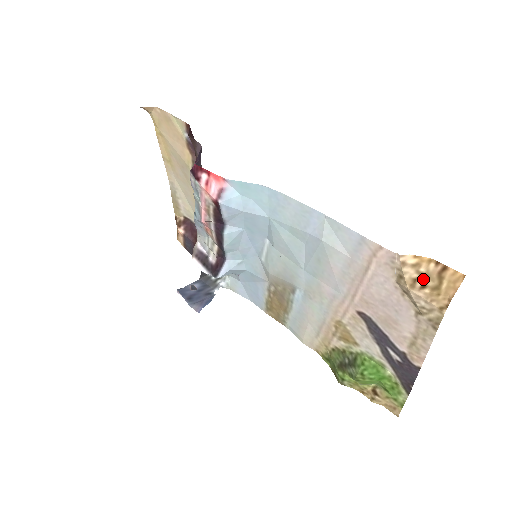
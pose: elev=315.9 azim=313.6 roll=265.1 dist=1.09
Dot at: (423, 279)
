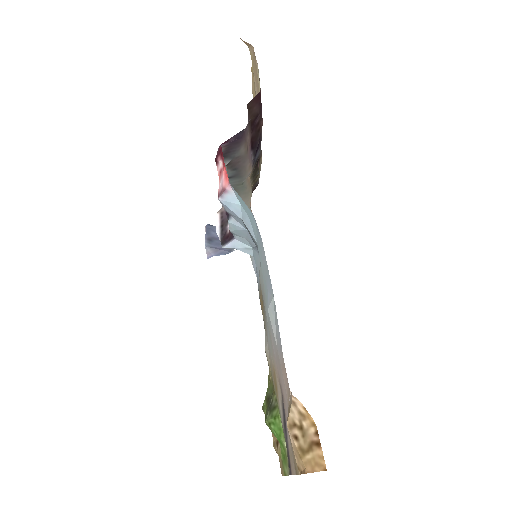
Dot at: (300, 432)
